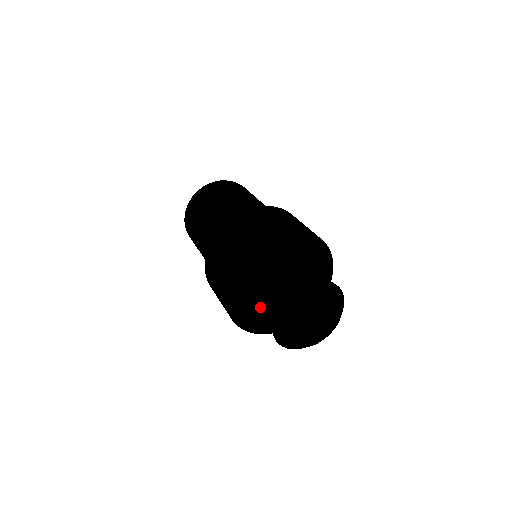
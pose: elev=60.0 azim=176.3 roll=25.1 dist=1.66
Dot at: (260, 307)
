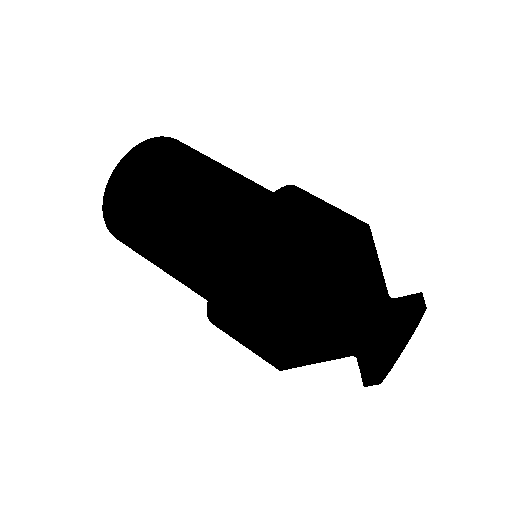
Dot at: occluded
